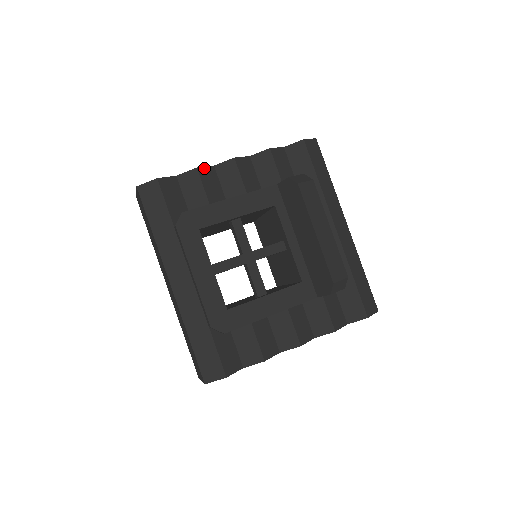
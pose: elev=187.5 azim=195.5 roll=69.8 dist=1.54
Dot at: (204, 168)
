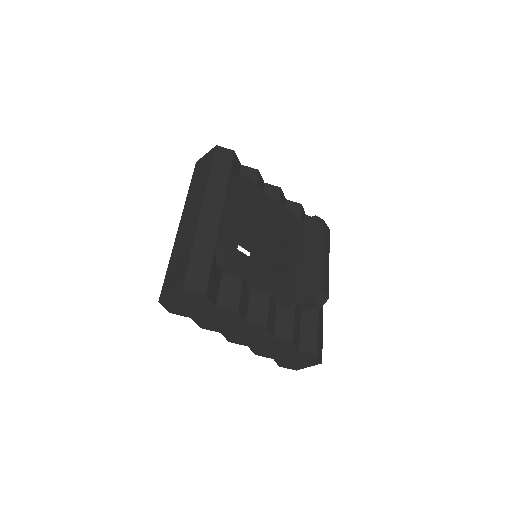
Dot at: (261, 176)
